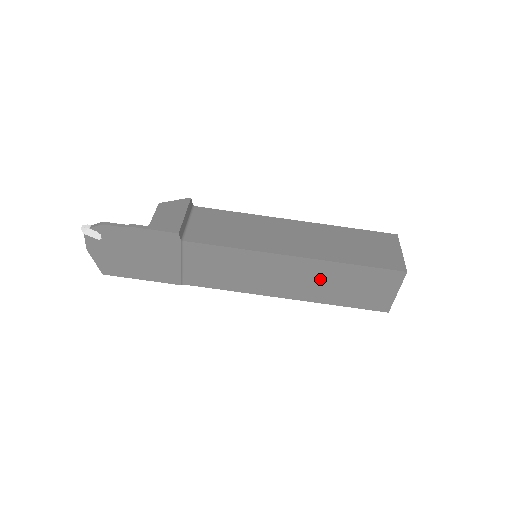
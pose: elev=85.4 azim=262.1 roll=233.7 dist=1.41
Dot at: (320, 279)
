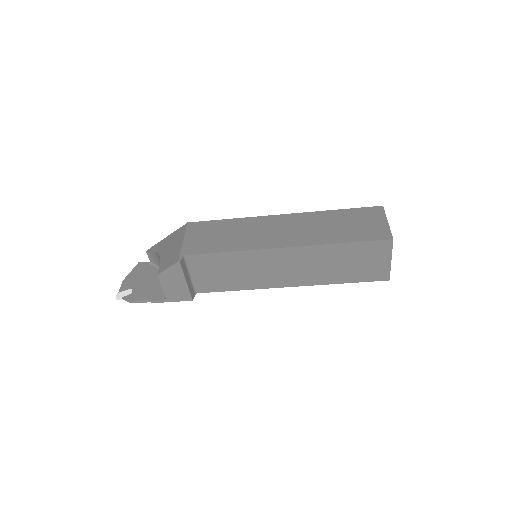
Dot at: occluded
